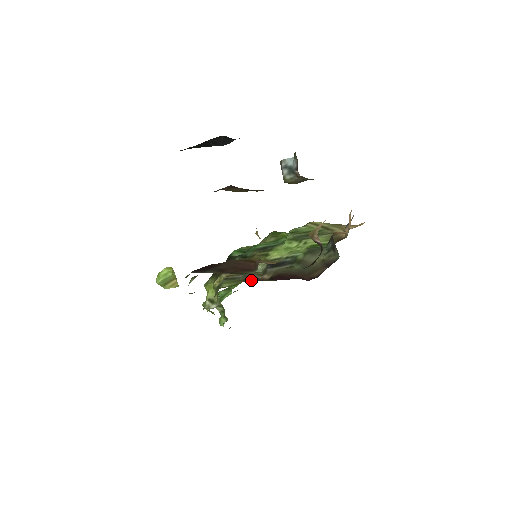
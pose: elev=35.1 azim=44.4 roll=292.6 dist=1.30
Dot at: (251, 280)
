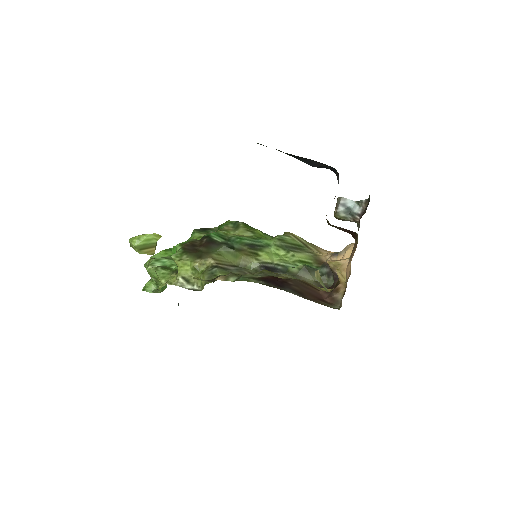
Dot at: occluded
